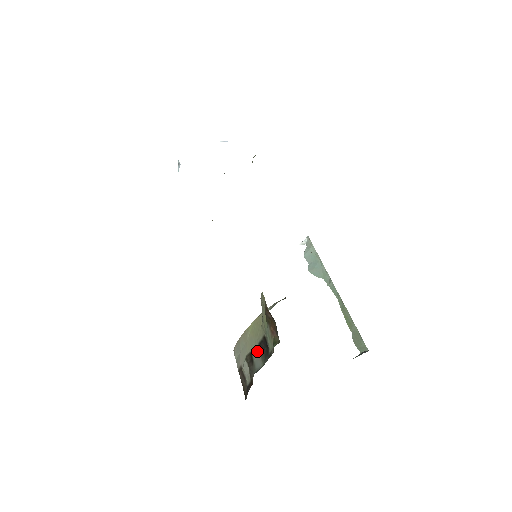
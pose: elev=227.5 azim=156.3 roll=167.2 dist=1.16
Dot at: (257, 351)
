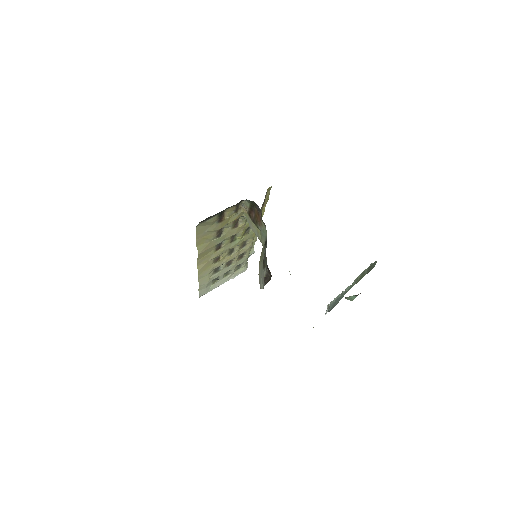
Dot at: (264, 250)
